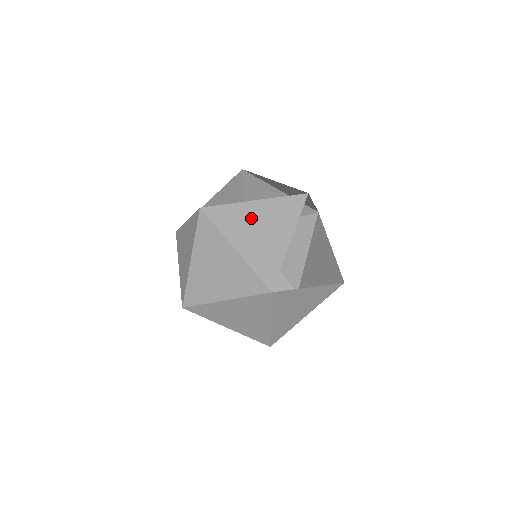
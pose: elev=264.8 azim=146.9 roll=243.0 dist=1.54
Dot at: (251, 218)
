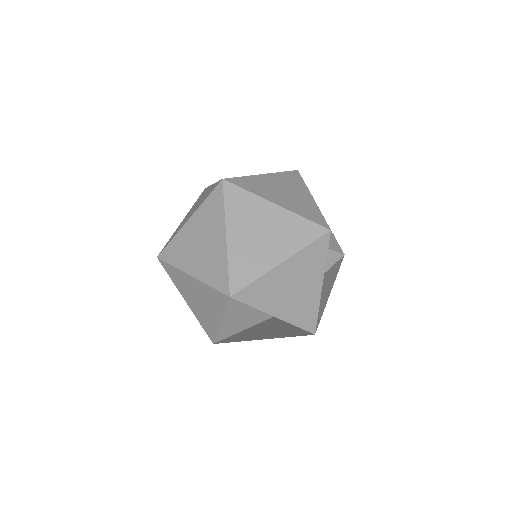
Dot at: occluded
